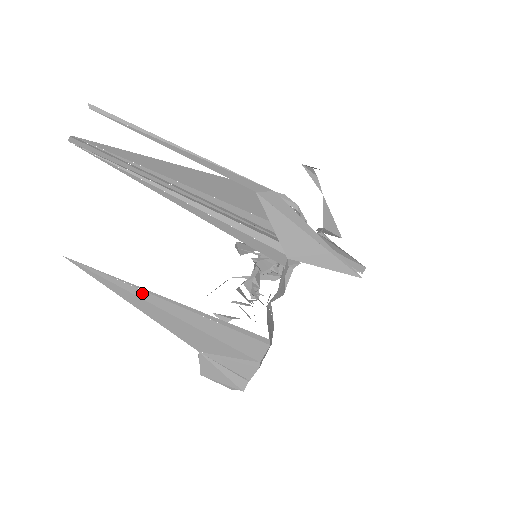
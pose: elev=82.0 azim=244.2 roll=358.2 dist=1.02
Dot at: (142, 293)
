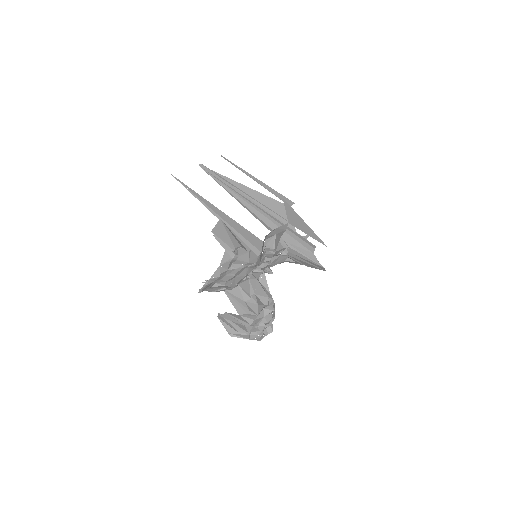
Dot at: (199, 200)
